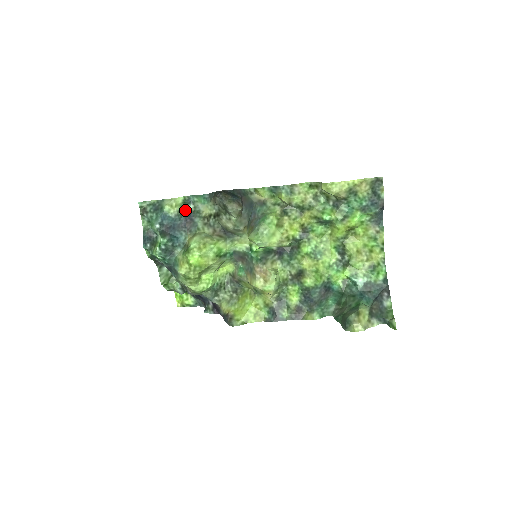
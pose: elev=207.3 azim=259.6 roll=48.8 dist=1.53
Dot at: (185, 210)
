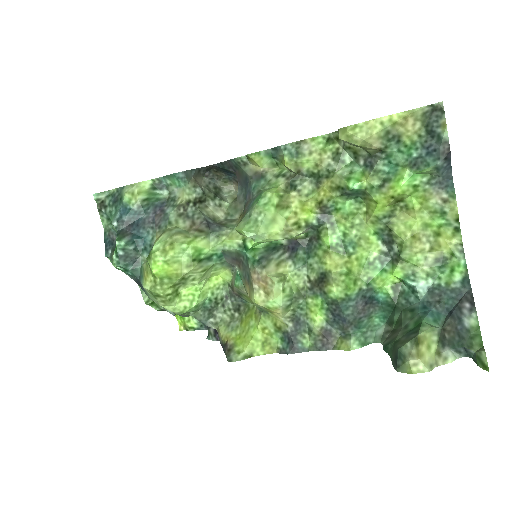
Dot at: (155, 198)
